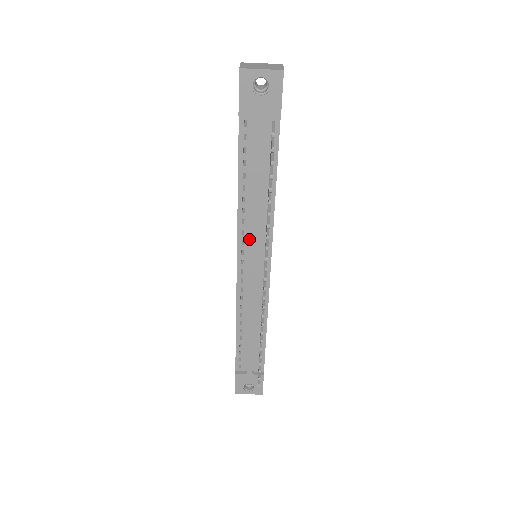
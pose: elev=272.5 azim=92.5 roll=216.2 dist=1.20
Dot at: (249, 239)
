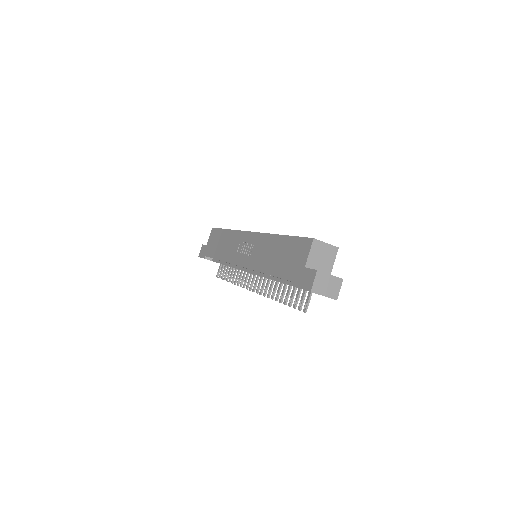
Dot at: occluded
